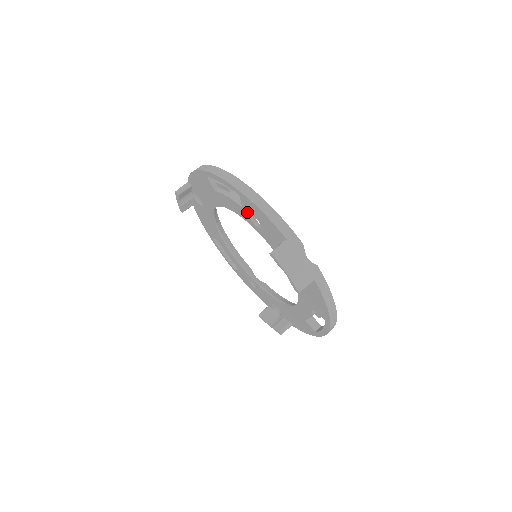
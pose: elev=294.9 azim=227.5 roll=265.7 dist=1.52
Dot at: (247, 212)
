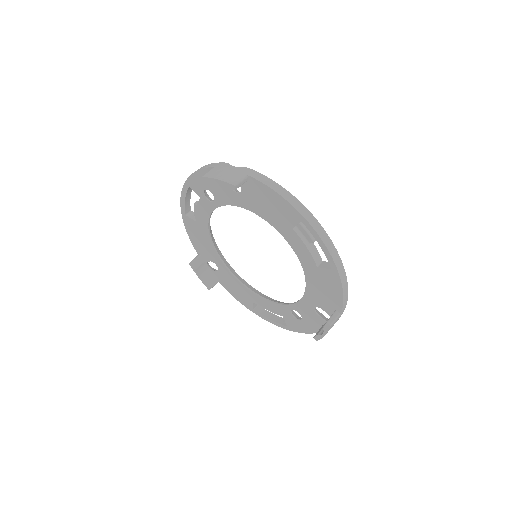
Dot at: (203, 197)
